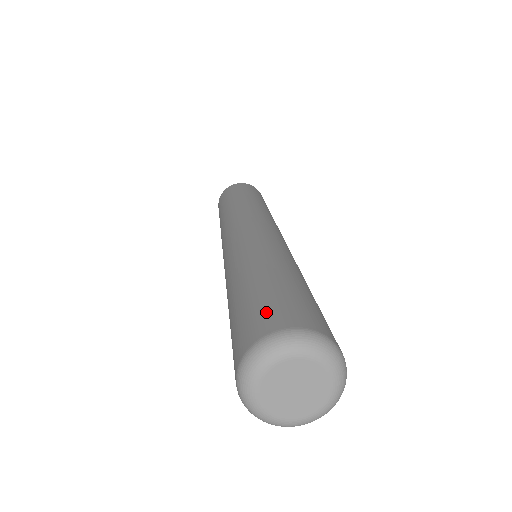
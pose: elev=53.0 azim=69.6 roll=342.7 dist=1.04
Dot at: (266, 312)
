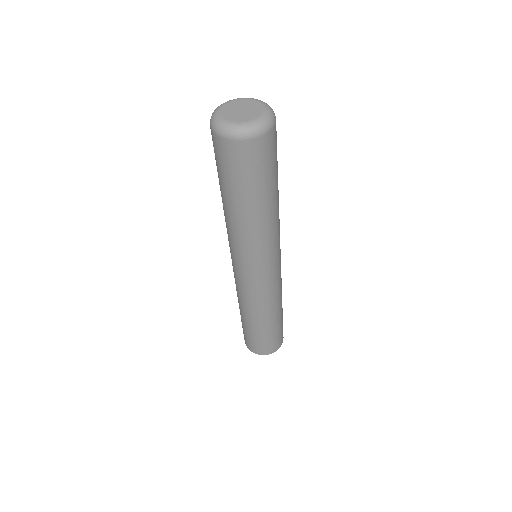
Dot at: occluded
